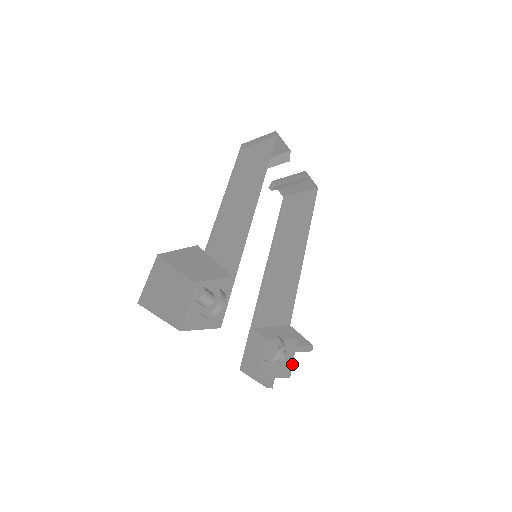
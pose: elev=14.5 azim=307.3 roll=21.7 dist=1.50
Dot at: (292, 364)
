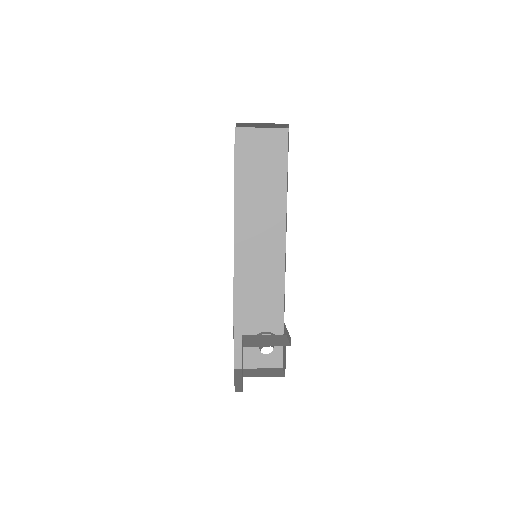
Dot at: occluded
